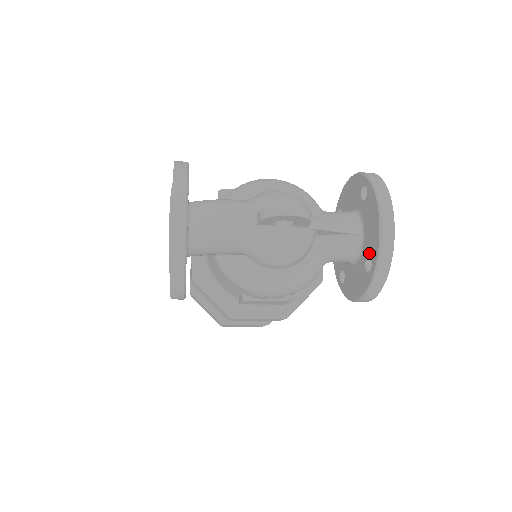
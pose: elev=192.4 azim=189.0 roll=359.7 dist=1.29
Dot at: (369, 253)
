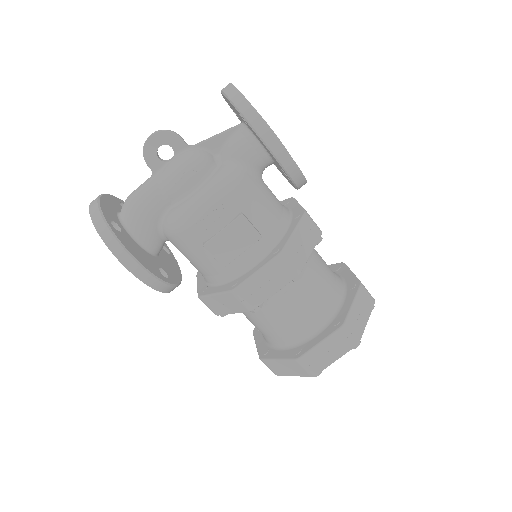
Dot at: (239, 115)
